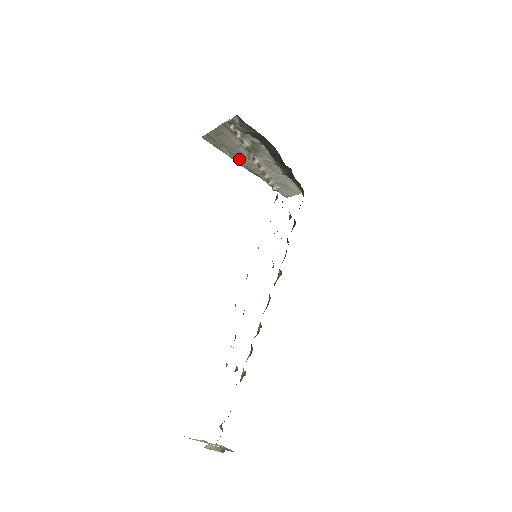
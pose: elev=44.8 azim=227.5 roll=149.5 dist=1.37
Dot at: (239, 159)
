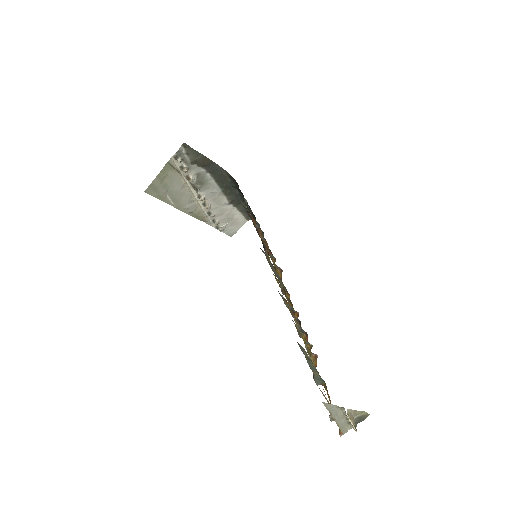
Dot at: (183, 205)
